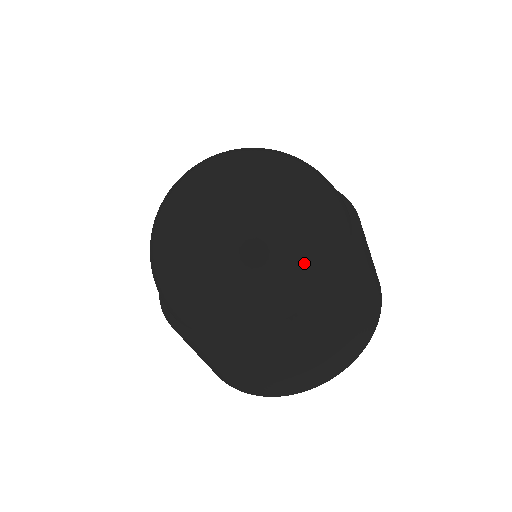
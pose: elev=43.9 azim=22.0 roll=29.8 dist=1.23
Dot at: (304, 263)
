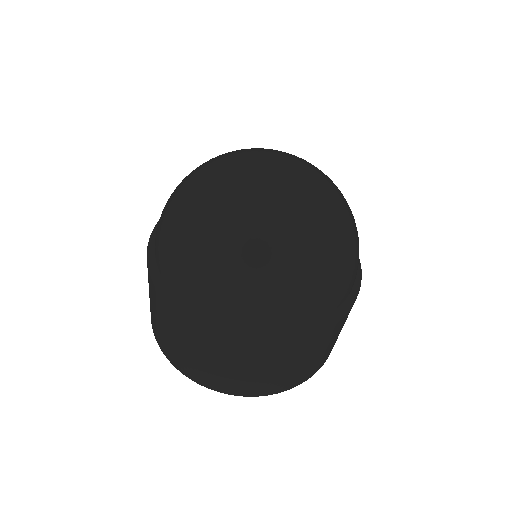
Dot at: (338, 282)
